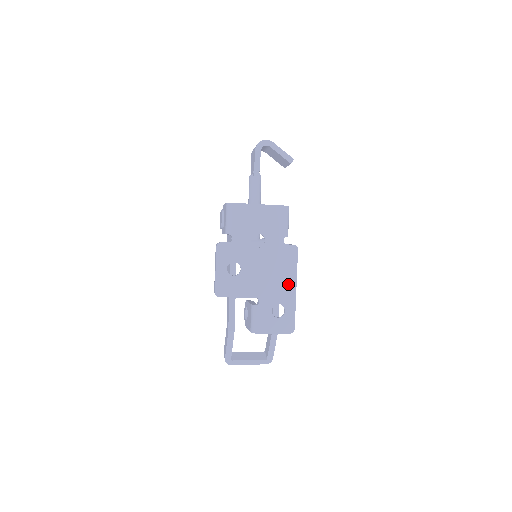
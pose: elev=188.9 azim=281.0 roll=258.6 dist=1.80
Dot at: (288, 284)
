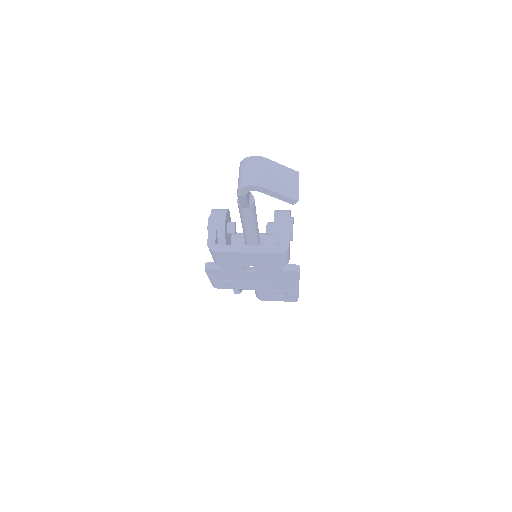
Dot at: (289, 286)
